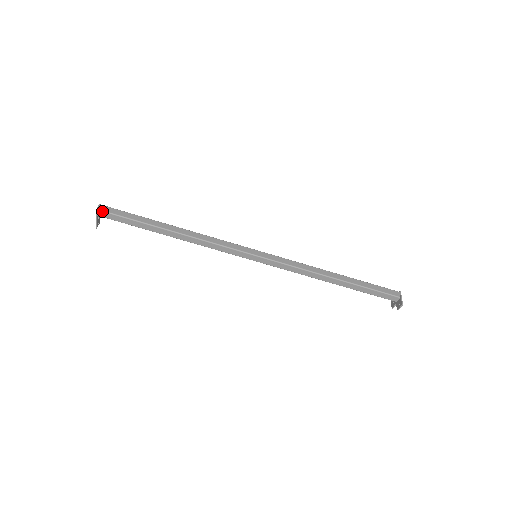
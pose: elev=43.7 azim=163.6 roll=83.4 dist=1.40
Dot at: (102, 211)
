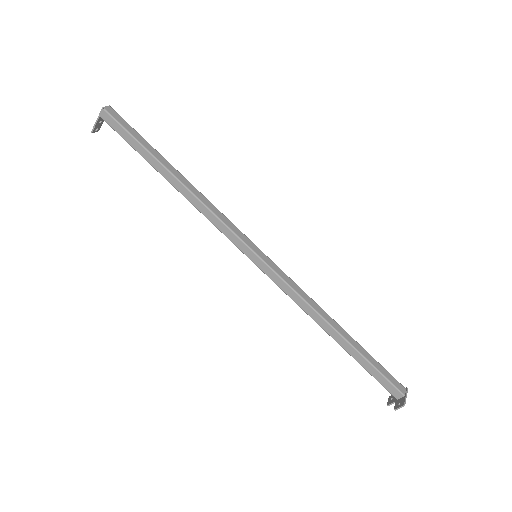
Dot at: (108, 113)
